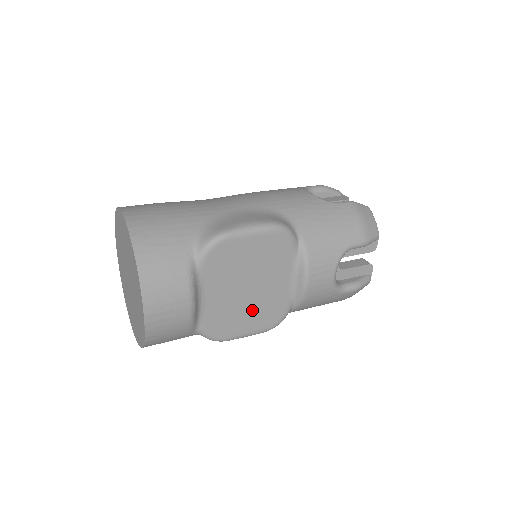
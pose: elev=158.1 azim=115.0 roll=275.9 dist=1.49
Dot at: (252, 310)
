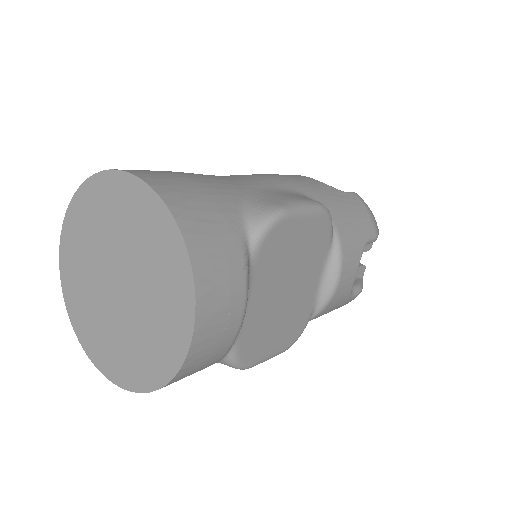
Dot at: (282, 321)
